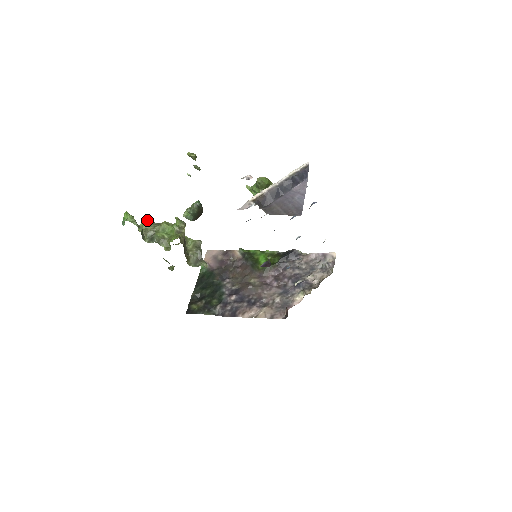
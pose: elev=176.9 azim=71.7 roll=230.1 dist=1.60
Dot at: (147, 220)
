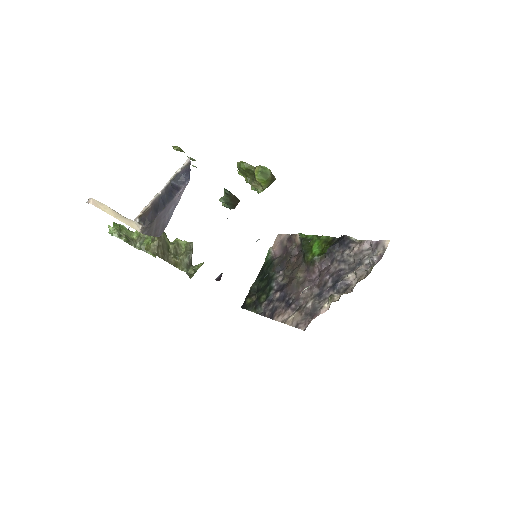
Dot at: occluded
